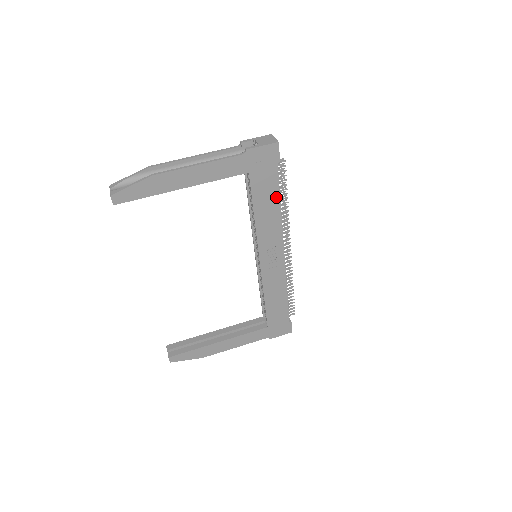
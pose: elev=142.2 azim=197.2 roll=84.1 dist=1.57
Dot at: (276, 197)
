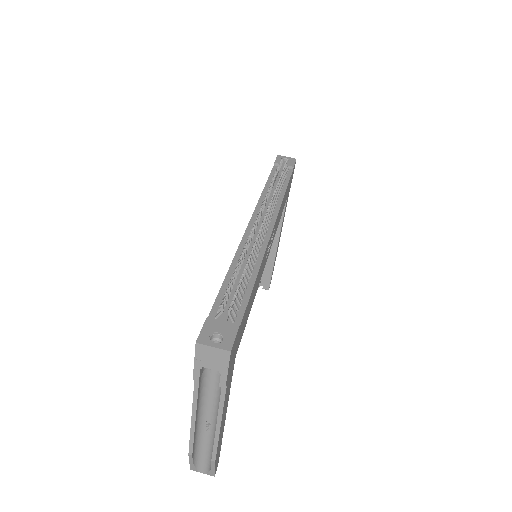
Dot at: (252, 293)
